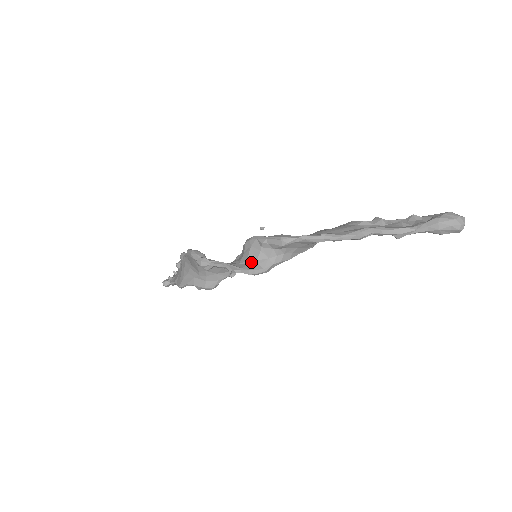
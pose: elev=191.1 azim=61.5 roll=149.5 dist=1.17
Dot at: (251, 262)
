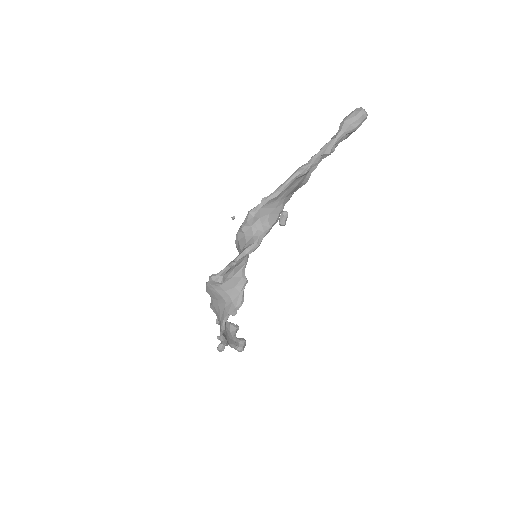
Dot at: (243, 248)
